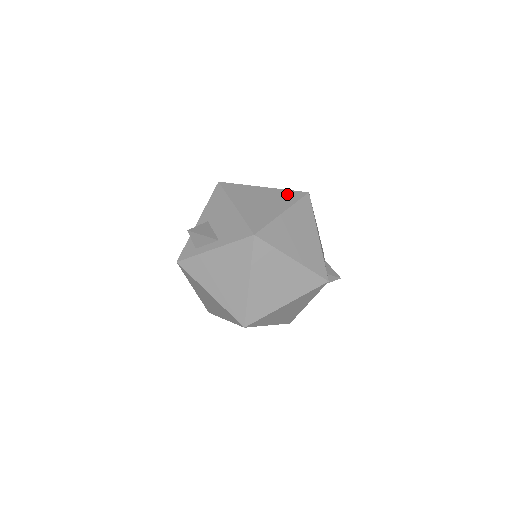
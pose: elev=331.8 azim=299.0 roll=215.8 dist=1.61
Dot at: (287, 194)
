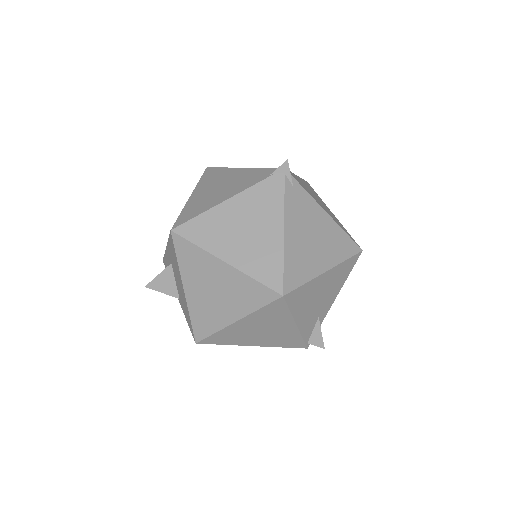
Dot at: (251, 290)
